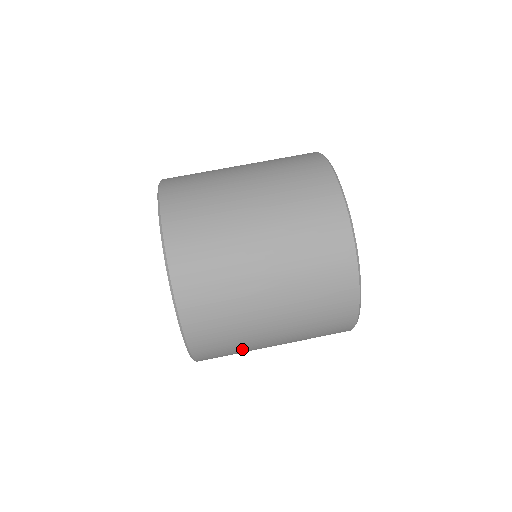
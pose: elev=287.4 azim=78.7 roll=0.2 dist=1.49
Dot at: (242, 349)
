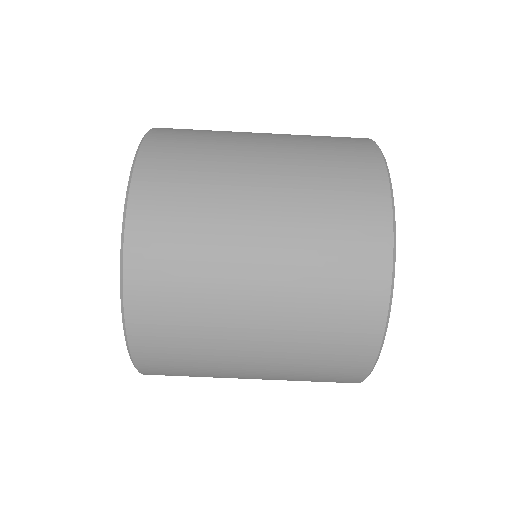
Dot at: occluded
